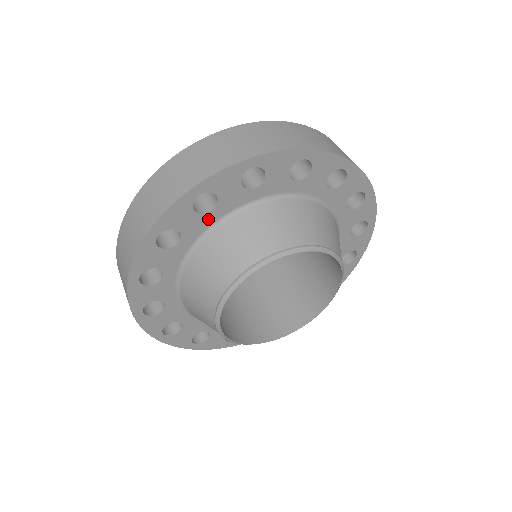
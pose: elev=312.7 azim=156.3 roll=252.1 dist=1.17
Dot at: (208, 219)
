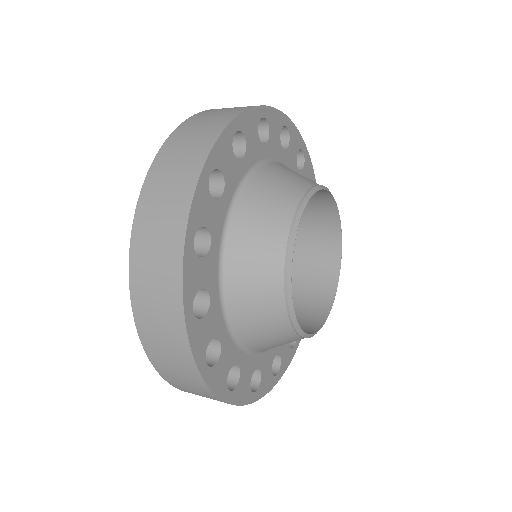
Dot at: (261, 151)
